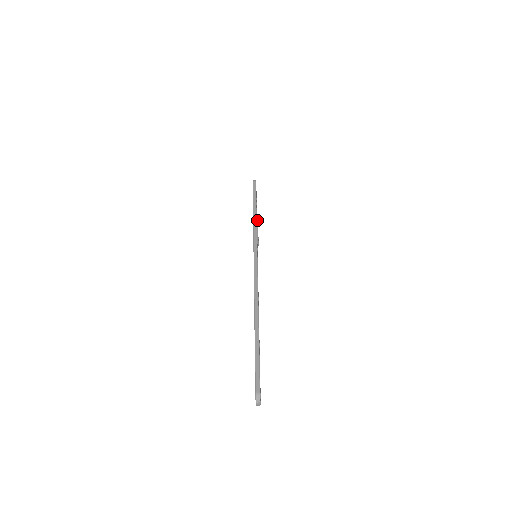
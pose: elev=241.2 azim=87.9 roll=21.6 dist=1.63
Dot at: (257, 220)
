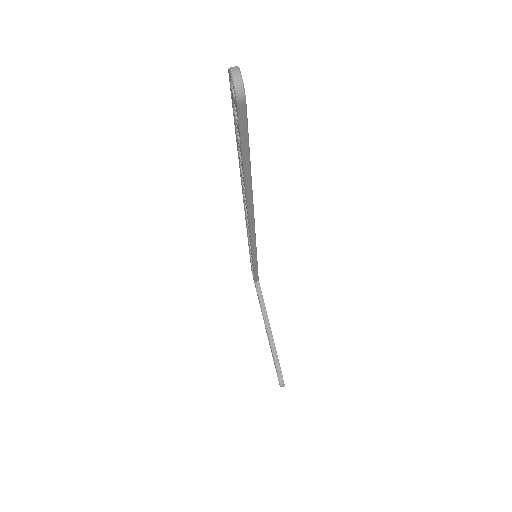
Dot at: (269, 324)
